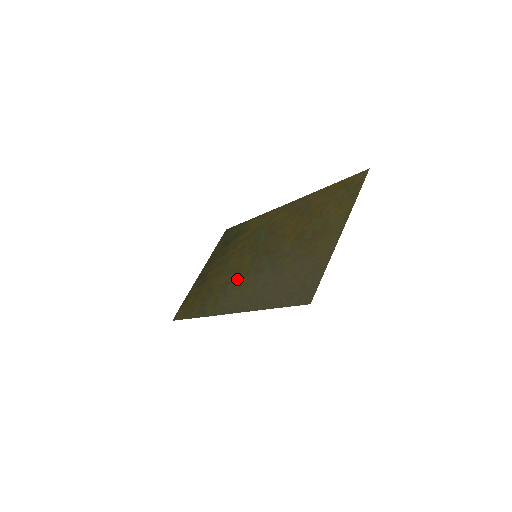
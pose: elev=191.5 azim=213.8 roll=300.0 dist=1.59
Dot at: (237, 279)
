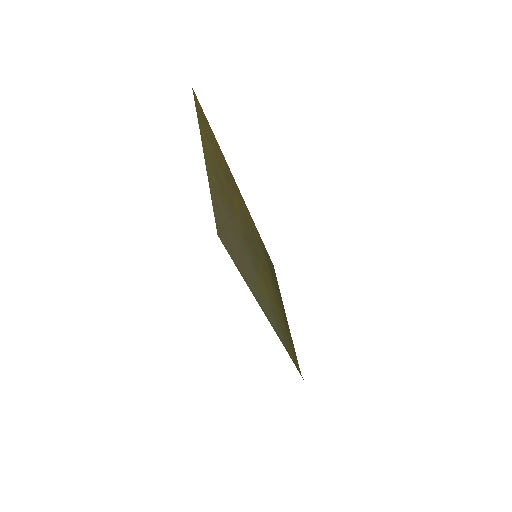
Dot at: occluded
